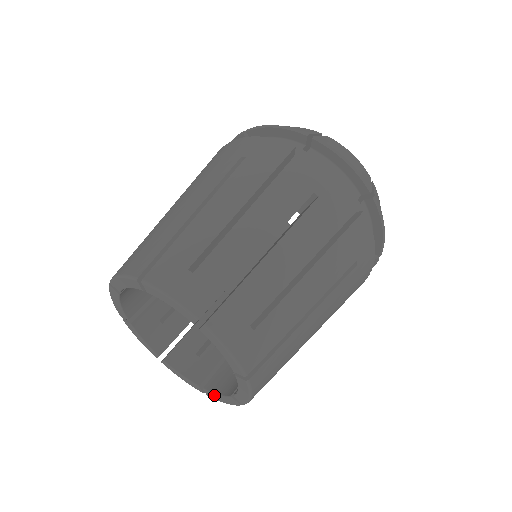
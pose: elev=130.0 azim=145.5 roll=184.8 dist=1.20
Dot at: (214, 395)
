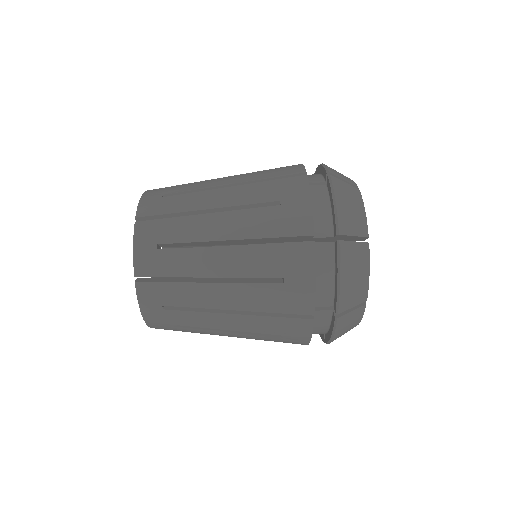
Dot at: occluded
